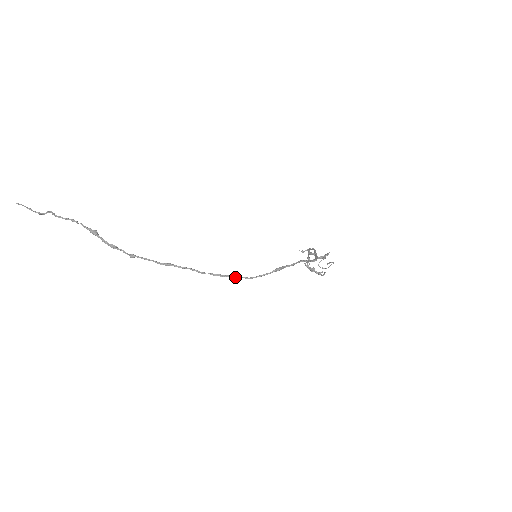
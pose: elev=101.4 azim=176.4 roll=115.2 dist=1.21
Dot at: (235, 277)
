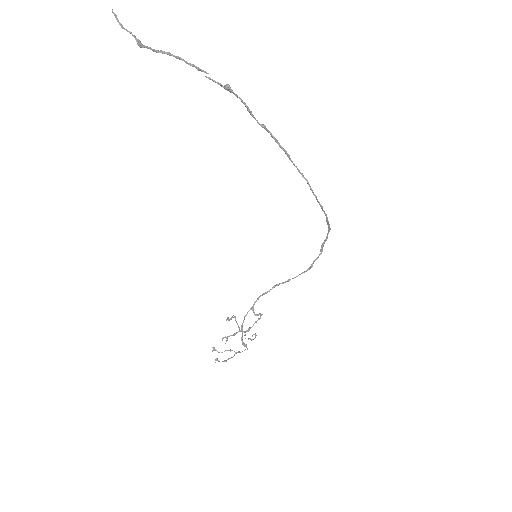
Dot at: occluded
